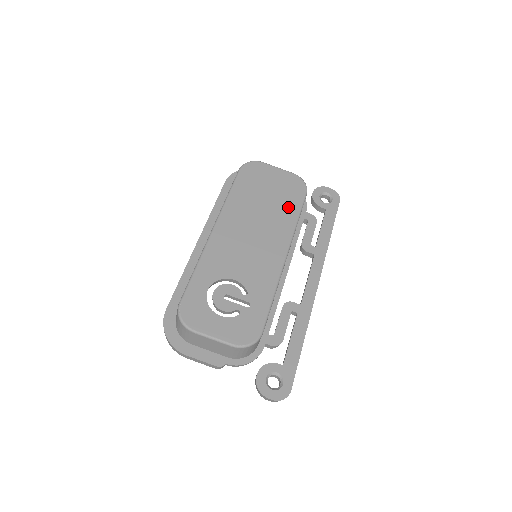
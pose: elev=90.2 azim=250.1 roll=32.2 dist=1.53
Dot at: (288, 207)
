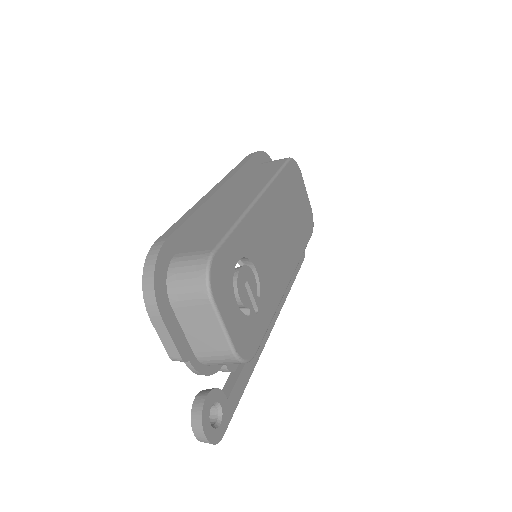
Dot at: (302, 235)
